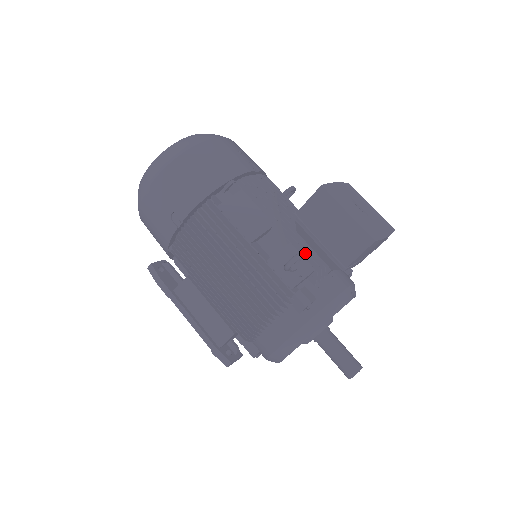
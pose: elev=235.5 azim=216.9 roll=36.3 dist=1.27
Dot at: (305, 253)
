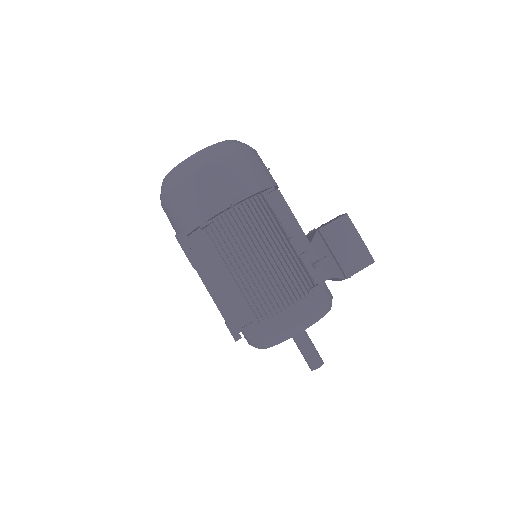
Dot at: occluded
